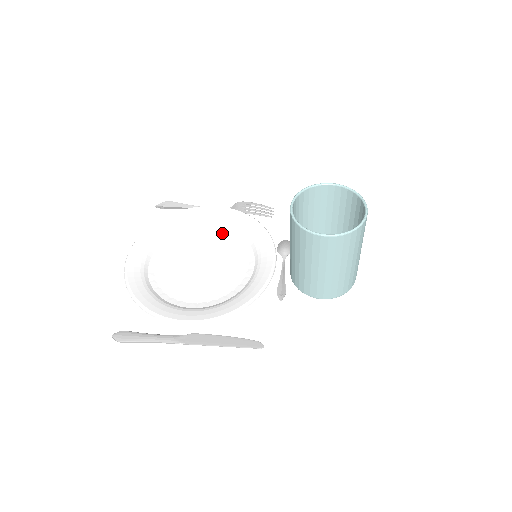
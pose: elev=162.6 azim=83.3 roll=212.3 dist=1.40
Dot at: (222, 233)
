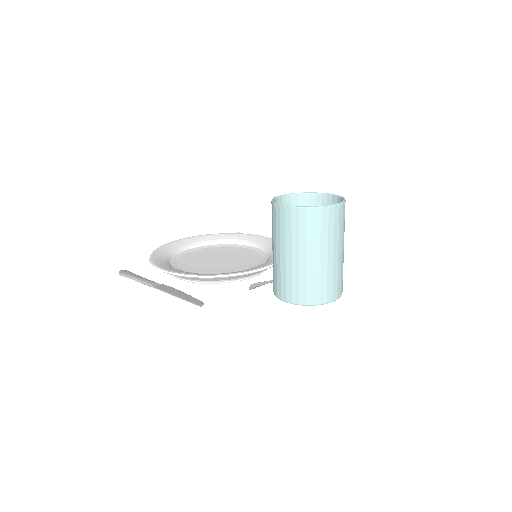
Dot at: (255, 252)
